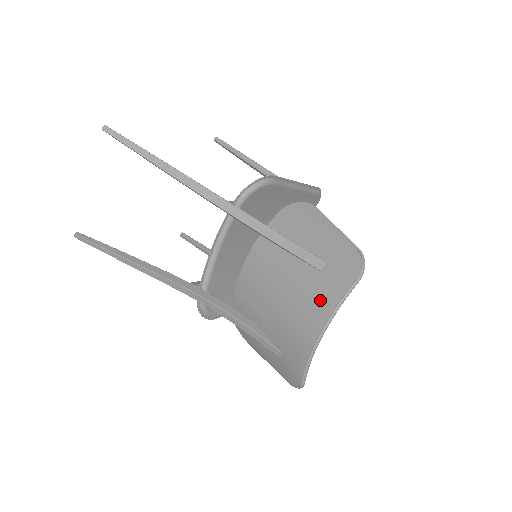
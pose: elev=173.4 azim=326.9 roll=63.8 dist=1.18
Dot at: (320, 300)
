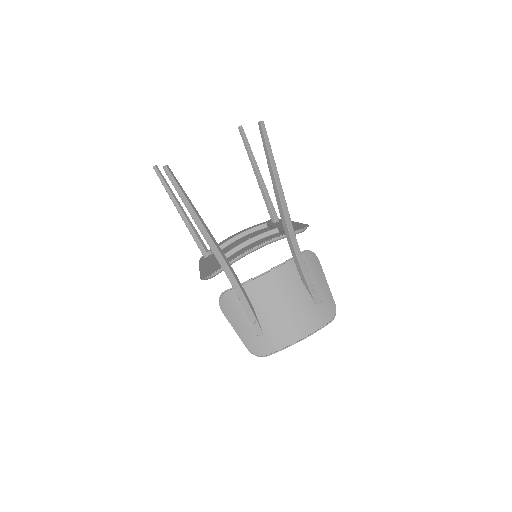
Dot at: (311, 322)
